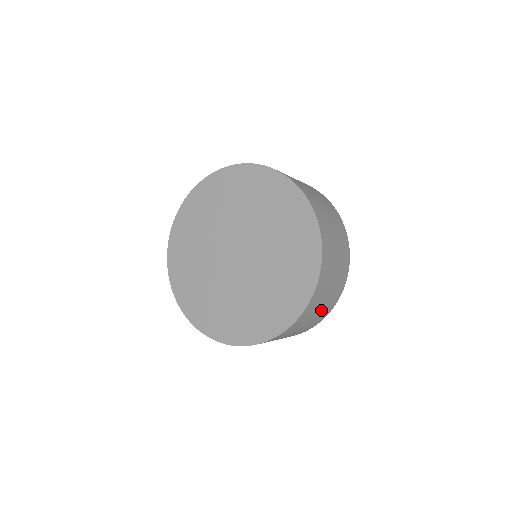
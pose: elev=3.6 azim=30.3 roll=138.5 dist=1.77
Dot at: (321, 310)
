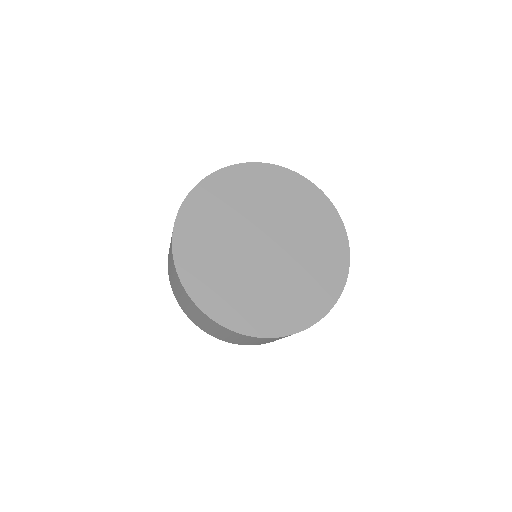
Dot at: occluded
